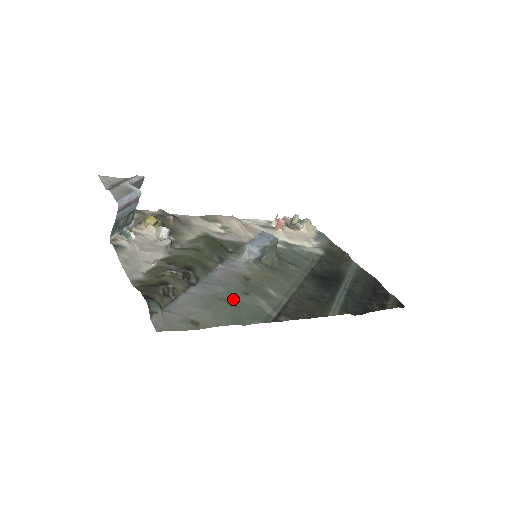
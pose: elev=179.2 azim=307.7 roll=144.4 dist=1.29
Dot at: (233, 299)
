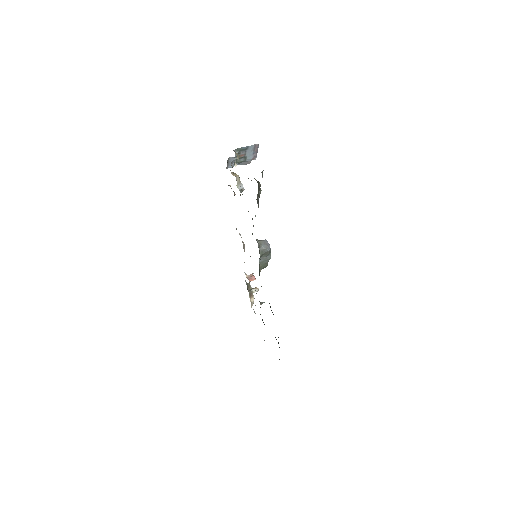
Dot at: occluded
